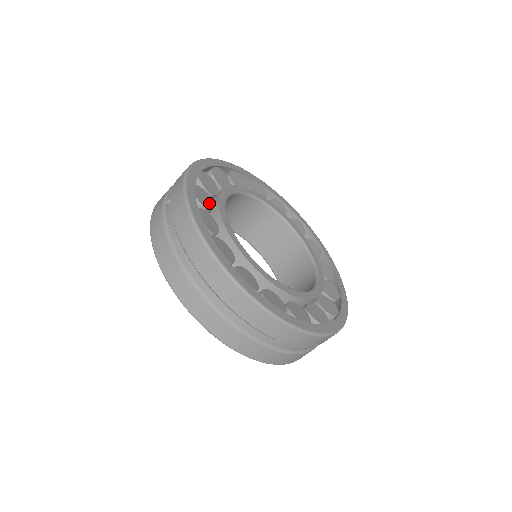
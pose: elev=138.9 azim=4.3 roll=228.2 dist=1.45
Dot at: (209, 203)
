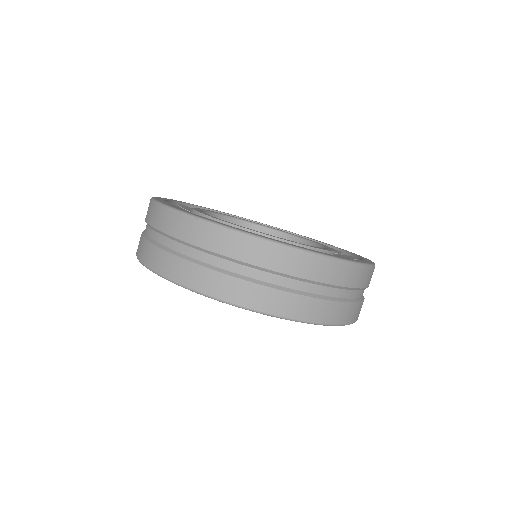
Dot at: occluded
